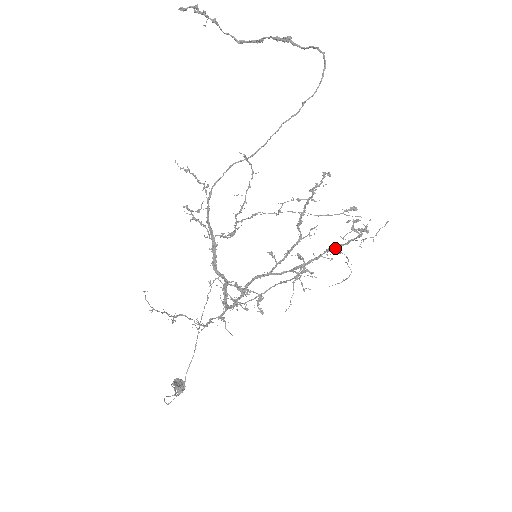
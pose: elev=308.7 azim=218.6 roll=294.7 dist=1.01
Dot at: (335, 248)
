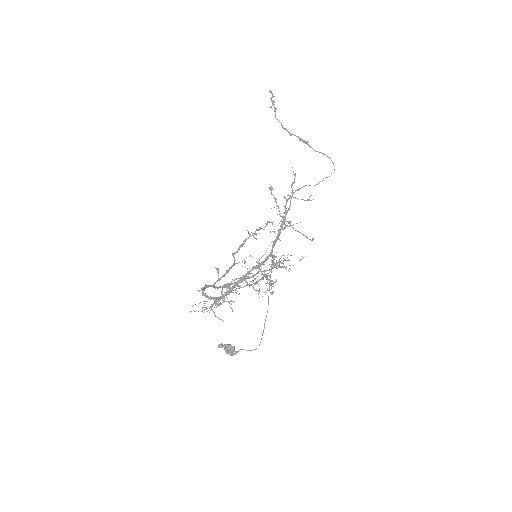
Dot at: occluded
